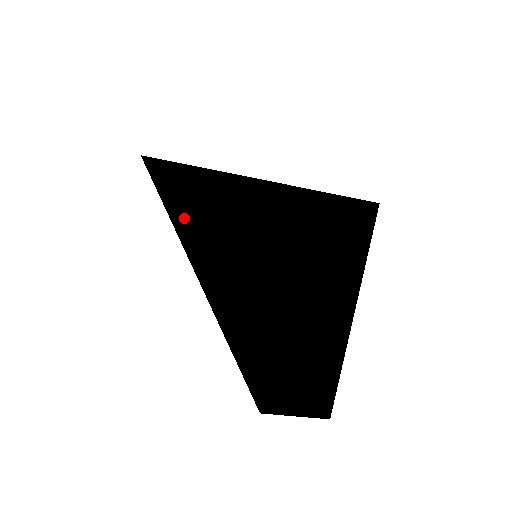
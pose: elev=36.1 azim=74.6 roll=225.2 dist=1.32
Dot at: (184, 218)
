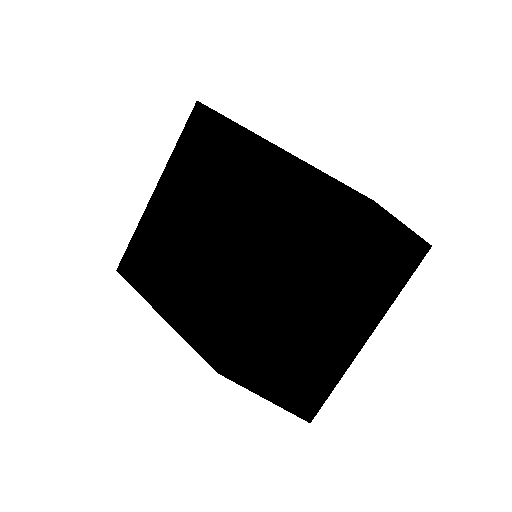
Dot at: occluded
